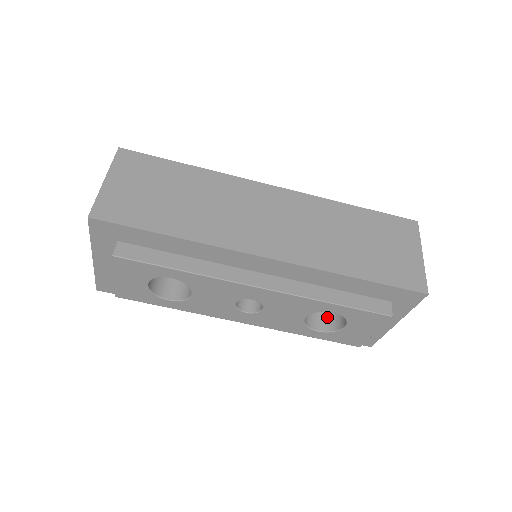
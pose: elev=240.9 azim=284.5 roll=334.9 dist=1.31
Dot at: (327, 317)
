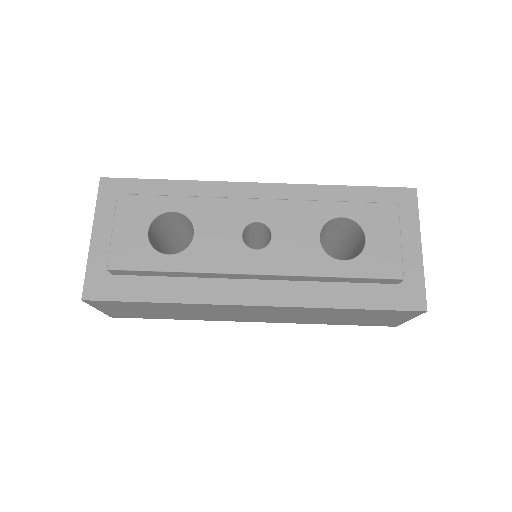
Dot at: occluded
